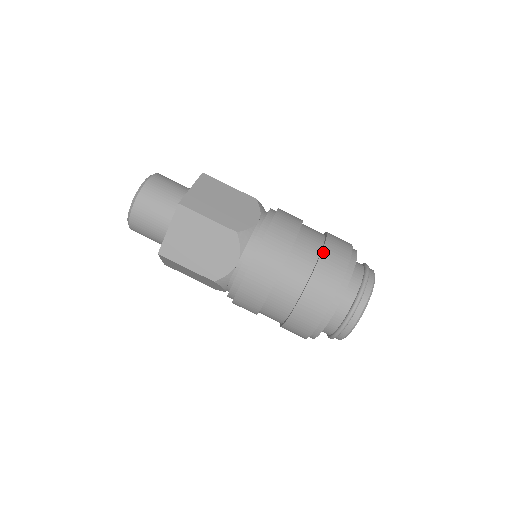
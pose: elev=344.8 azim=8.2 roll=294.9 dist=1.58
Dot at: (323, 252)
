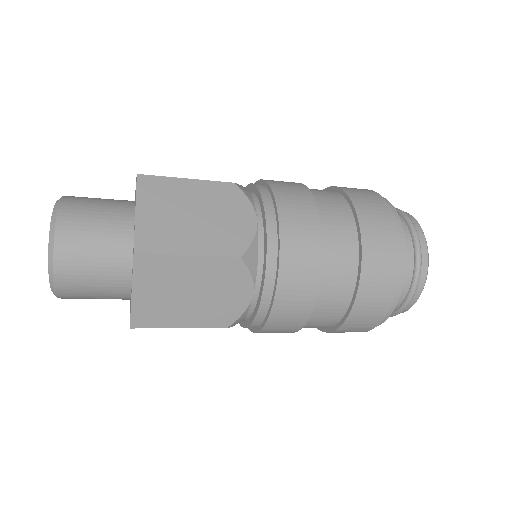
Dot at: (362, 231)
